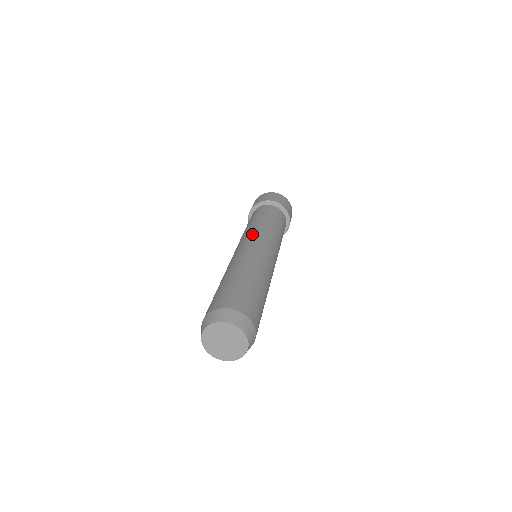
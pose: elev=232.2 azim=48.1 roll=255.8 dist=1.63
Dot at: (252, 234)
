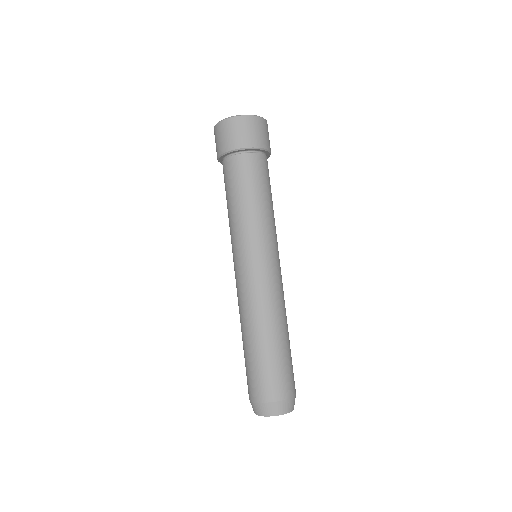
Dot at: (238, 250)
